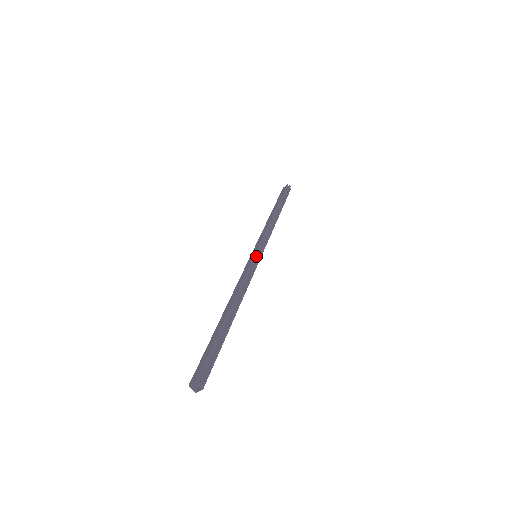
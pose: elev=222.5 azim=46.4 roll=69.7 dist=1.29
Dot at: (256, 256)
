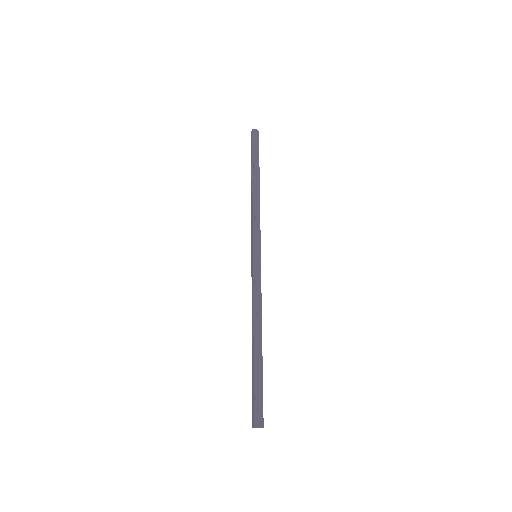
Dot at: (260, 260)
